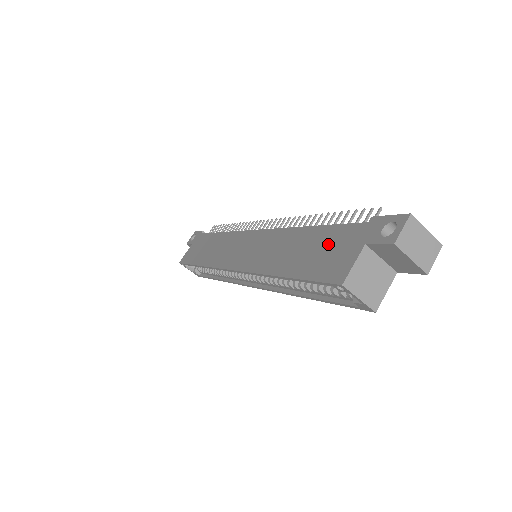
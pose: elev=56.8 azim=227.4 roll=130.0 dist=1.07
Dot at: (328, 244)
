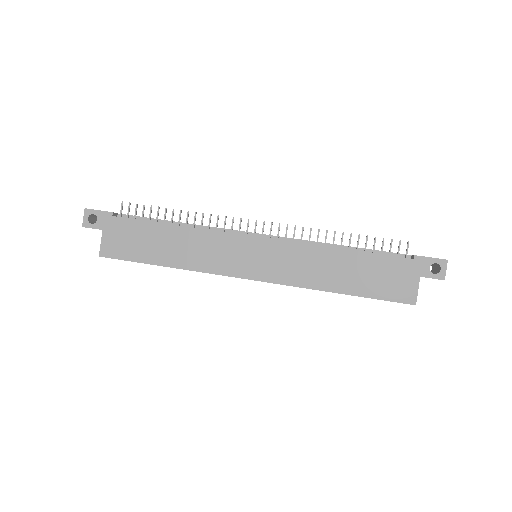
Dot at: (383, 272)
